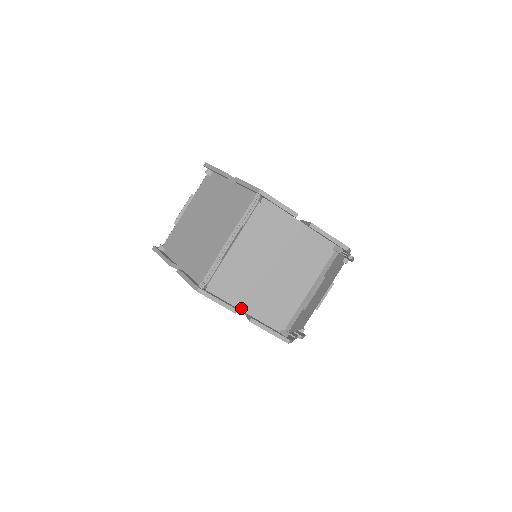
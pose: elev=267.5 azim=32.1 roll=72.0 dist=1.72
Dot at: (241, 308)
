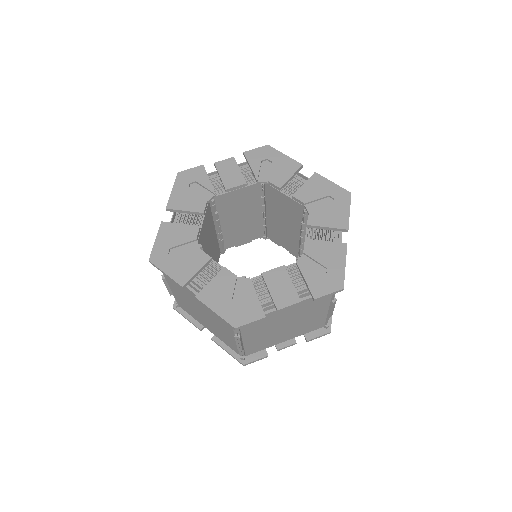
Dot at: occluded
